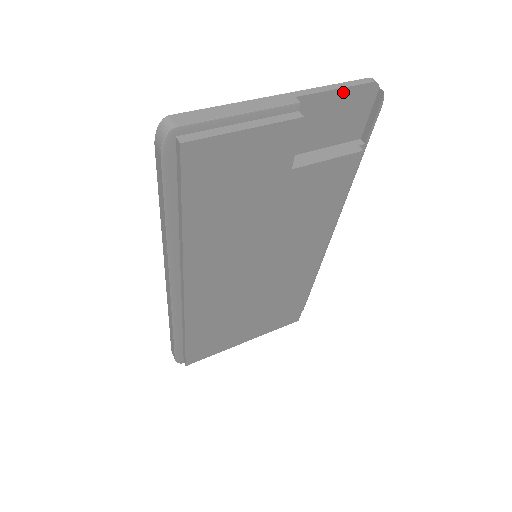
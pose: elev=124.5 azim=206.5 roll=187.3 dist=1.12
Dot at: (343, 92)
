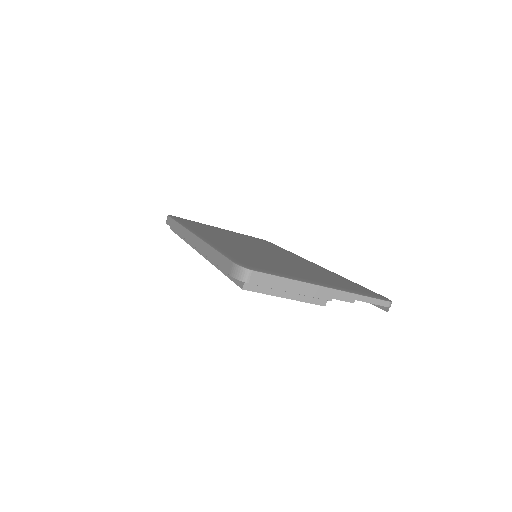
Dot at: (365, 301)
